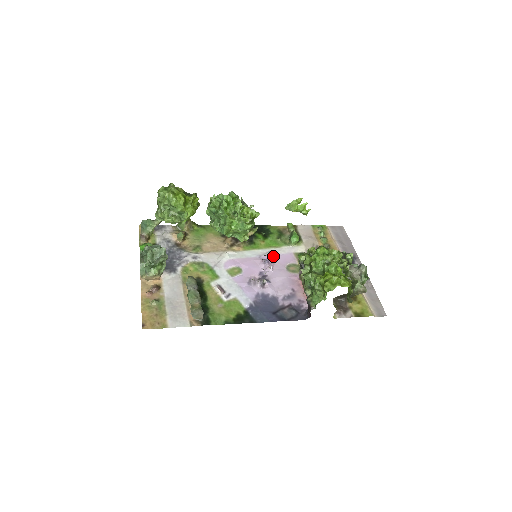
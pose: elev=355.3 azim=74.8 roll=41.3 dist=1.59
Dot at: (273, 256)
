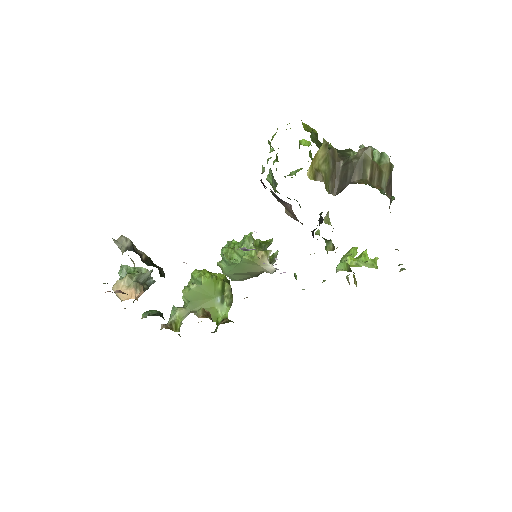
Dot at: occluded
